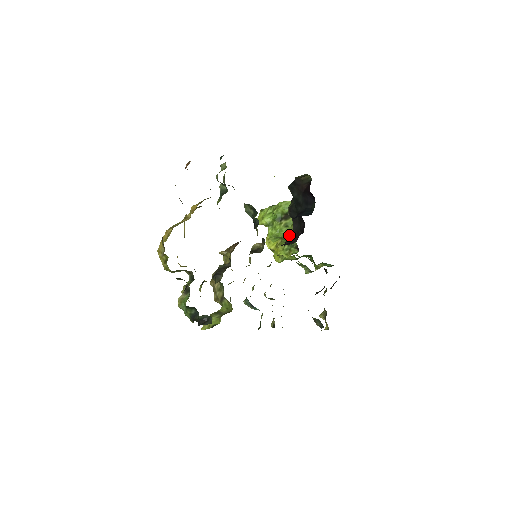
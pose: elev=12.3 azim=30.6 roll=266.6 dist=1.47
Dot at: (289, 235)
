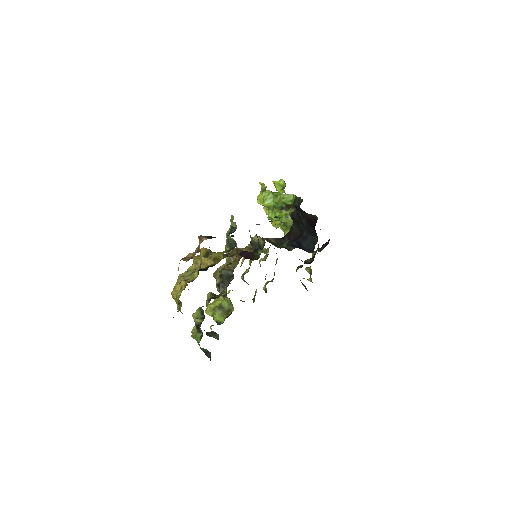
Dot at: (288, 225)
